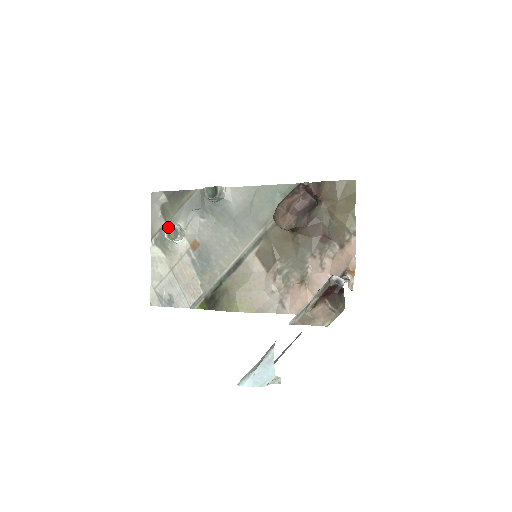
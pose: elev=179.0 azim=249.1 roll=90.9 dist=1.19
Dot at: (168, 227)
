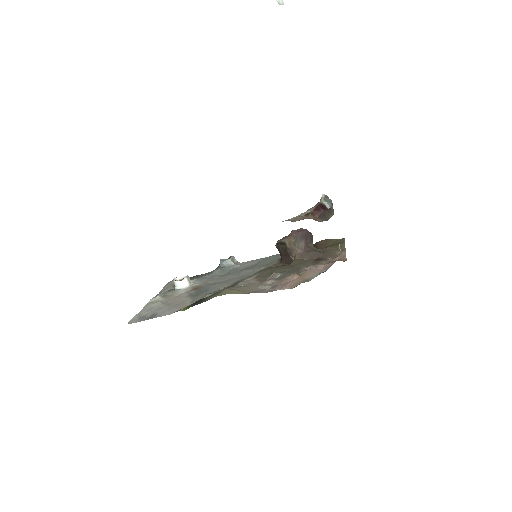
Dot at: (178, 277)
